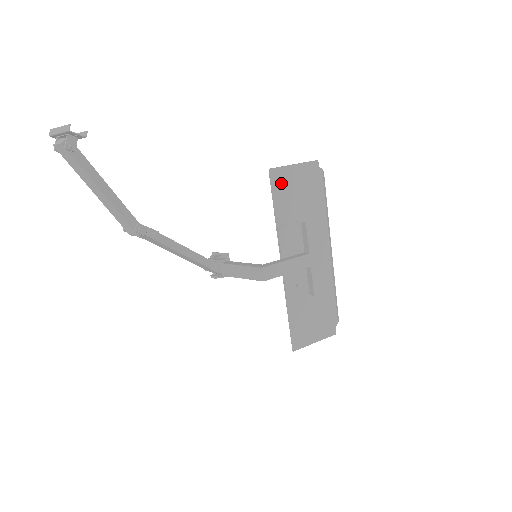
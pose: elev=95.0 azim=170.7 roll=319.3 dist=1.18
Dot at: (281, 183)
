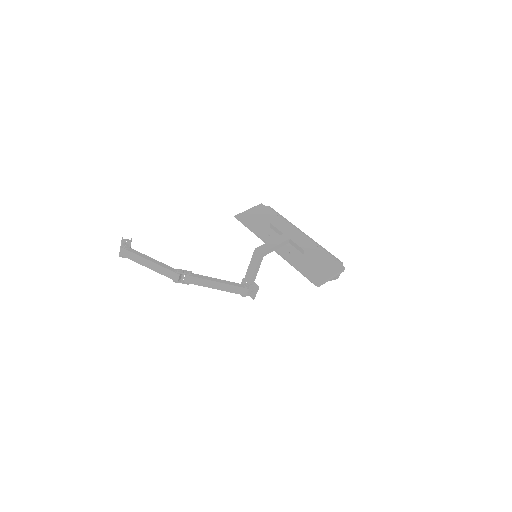
Dot at: (245, 218)
